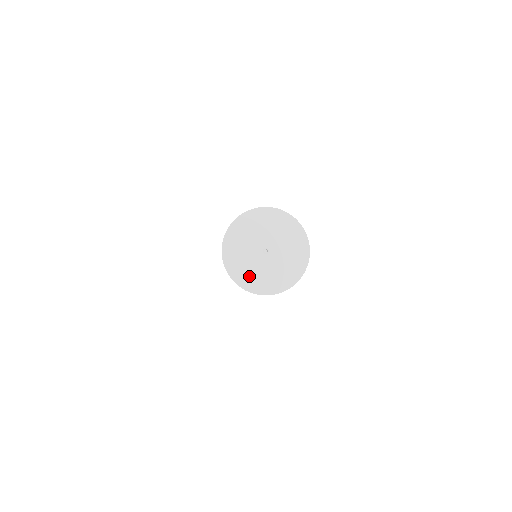
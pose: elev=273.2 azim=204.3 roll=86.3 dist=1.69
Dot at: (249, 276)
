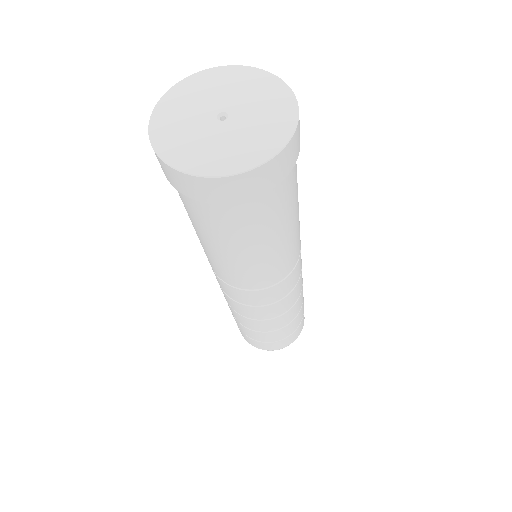
Dot at: (205, 156)
